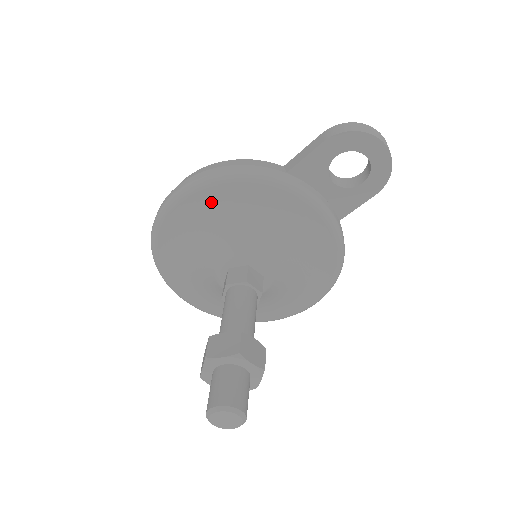
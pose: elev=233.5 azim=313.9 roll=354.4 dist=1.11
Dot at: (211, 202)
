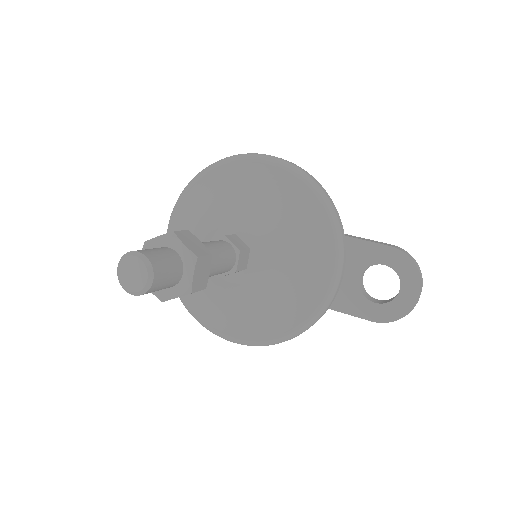
Dot at: (285, 187)
